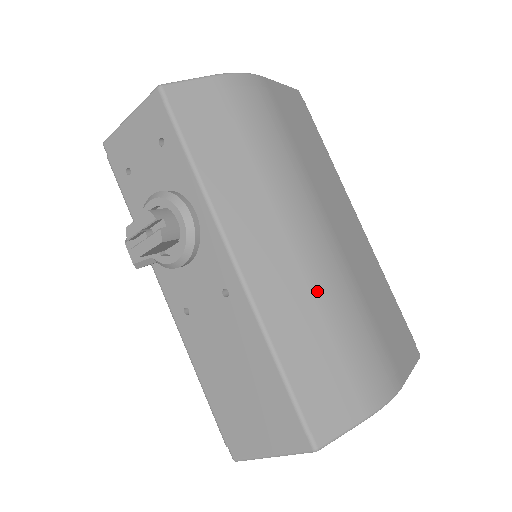
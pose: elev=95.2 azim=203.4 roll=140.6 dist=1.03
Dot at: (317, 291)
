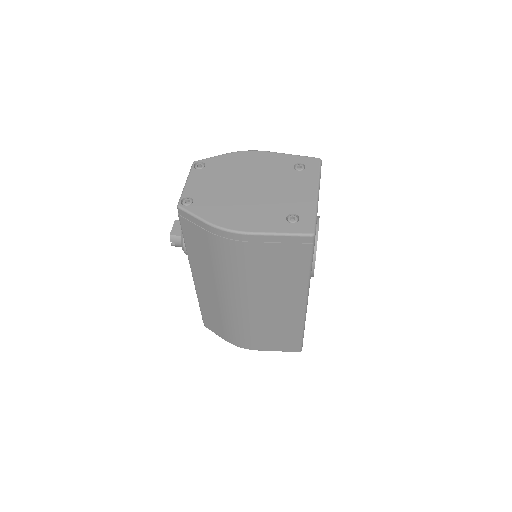
Dot at: (223, 311)
